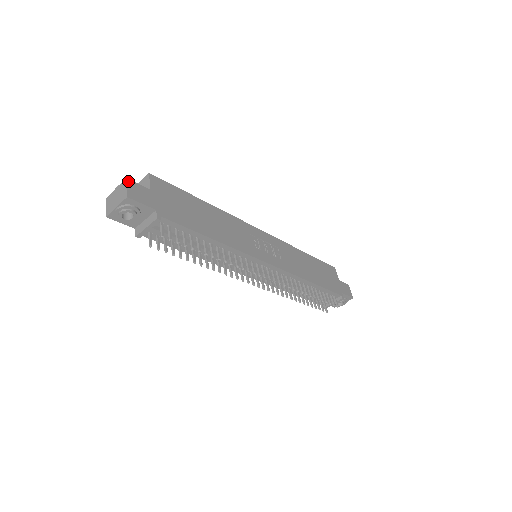
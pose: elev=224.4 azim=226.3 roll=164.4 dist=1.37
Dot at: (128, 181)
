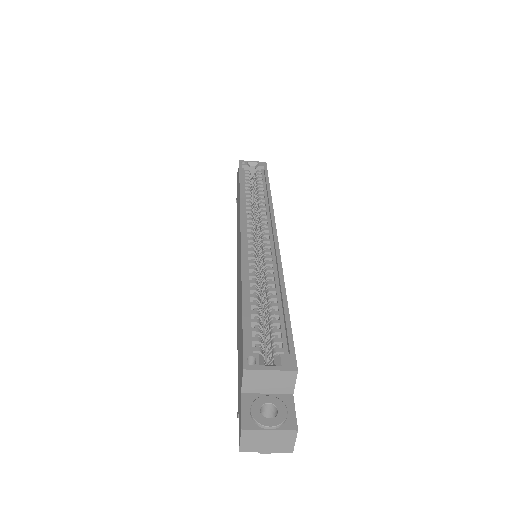
Dot at: (297, 431)
